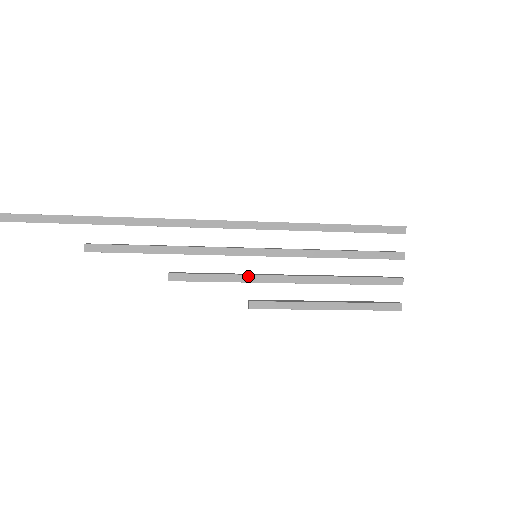
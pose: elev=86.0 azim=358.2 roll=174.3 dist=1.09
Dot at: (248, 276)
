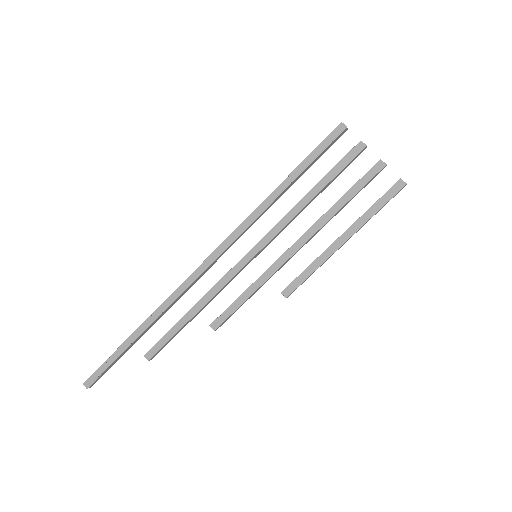
Dot at: (263, 275)
